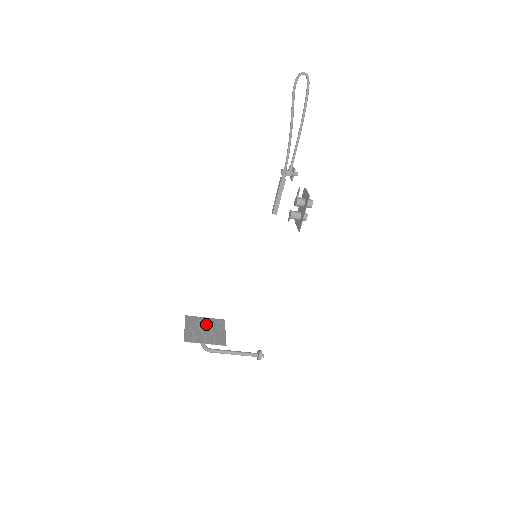
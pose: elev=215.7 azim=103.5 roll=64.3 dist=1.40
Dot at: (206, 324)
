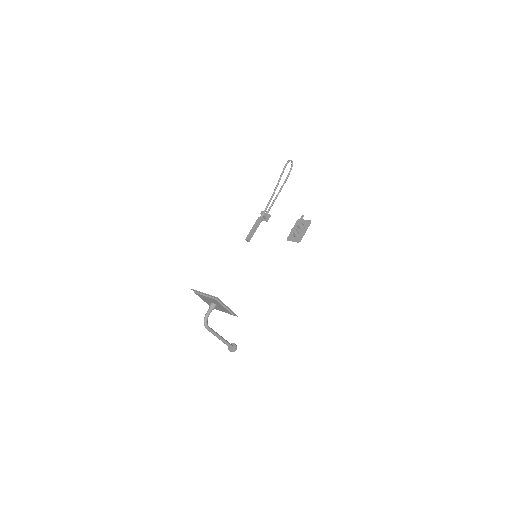
Dot at: occluded
